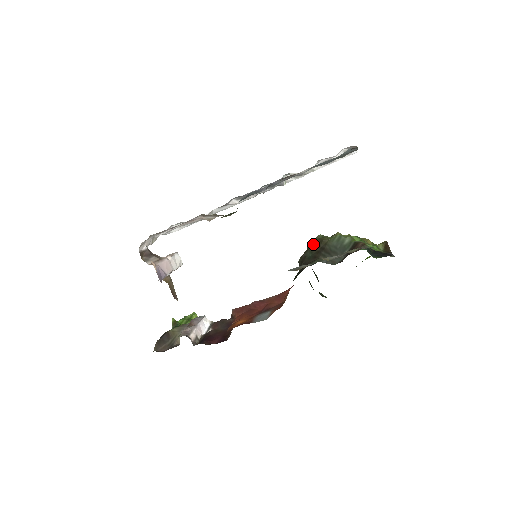
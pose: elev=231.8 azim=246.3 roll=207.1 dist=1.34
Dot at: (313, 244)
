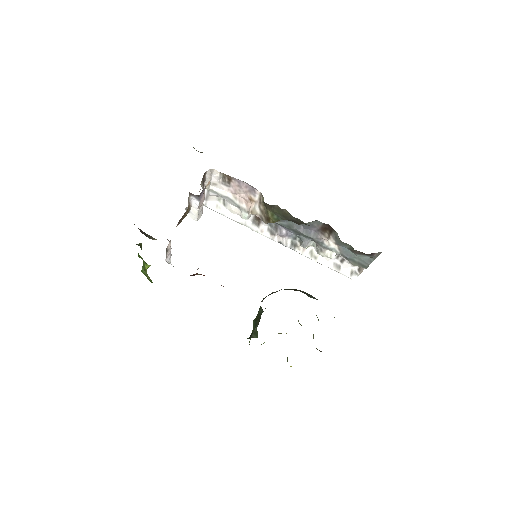
Dot at: occluded
